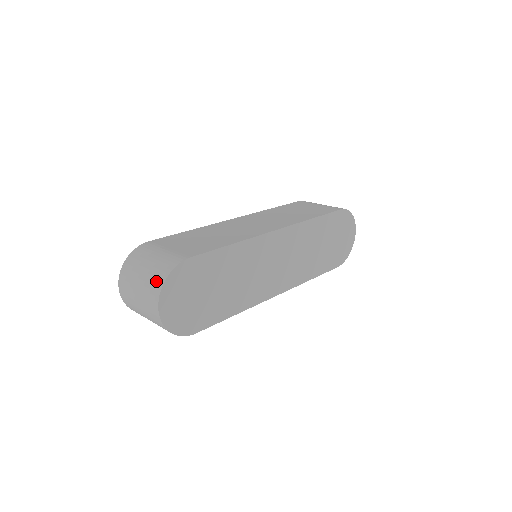
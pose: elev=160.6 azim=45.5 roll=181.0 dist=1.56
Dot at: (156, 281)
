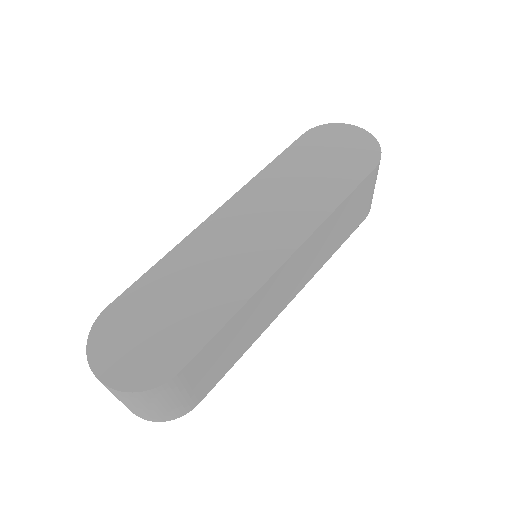
Dot at: occluded
